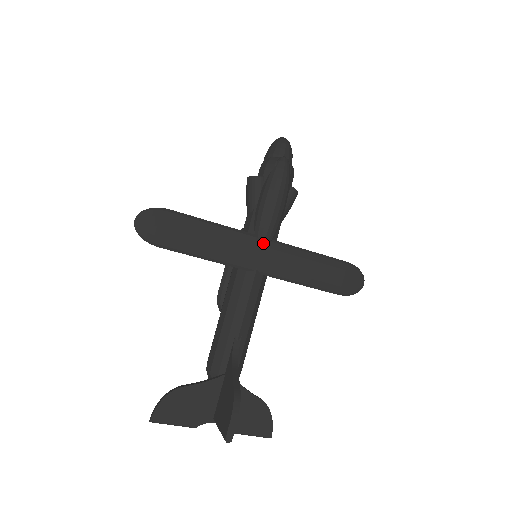
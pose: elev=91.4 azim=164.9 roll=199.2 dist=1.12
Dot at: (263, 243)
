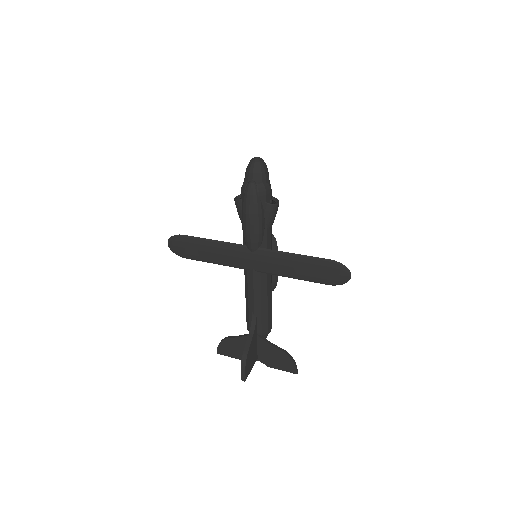
Dot at: (252, 251)
